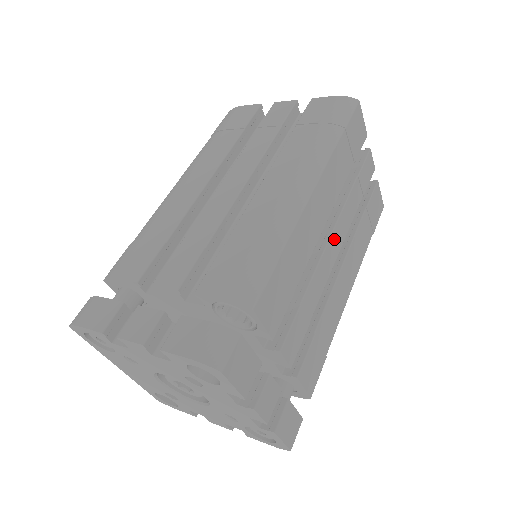
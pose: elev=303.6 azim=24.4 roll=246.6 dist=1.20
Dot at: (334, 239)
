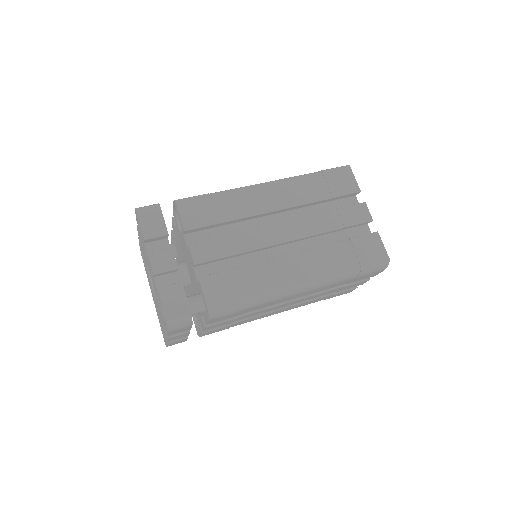
Dot at: (285, 227)
